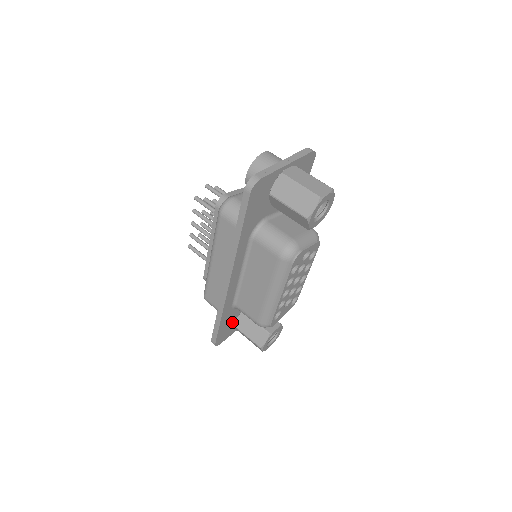
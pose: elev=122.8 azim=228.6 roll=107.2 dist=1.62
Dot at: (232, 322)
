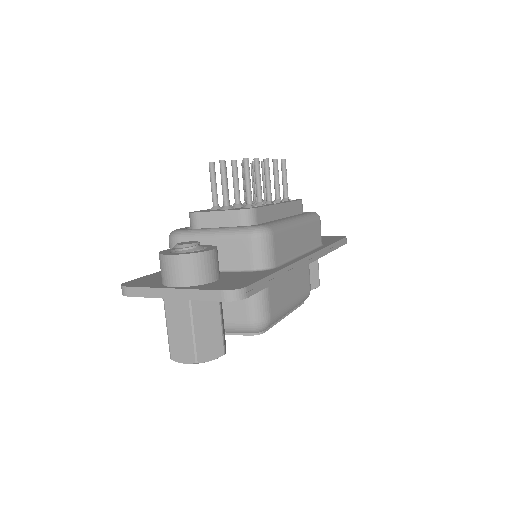
Dot at: occluded
